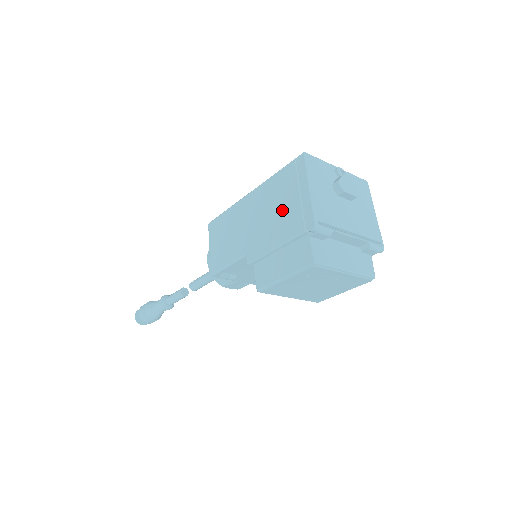
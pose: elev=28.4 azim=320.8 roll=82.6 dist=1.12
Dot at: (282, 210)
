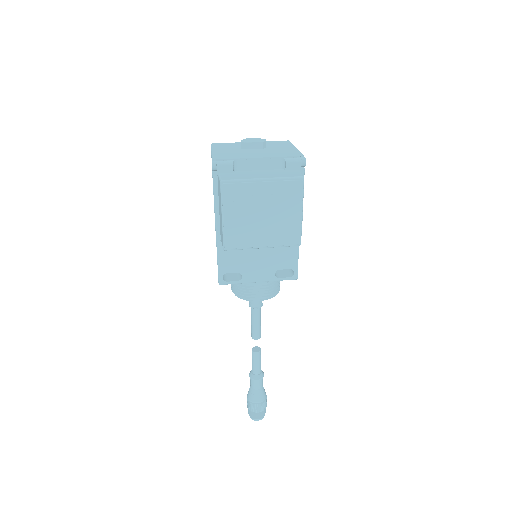
Dot at: occluded
